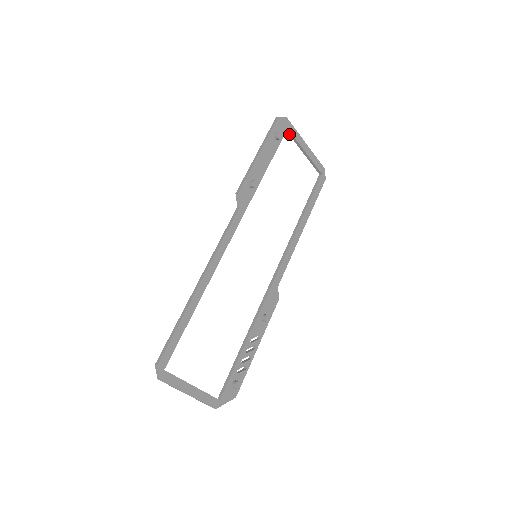
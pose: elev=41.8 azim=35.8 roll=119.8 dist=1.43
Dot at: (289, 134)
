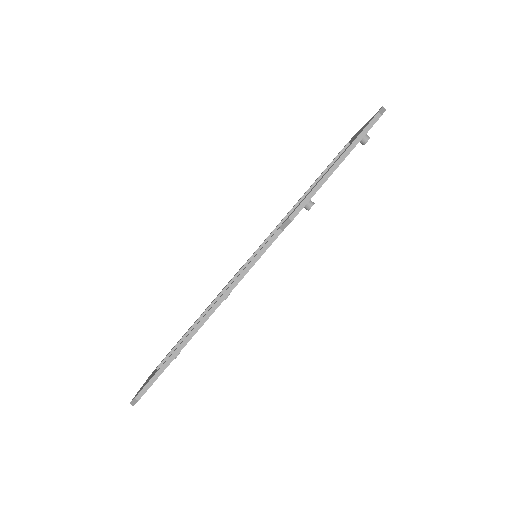
Dot at: occluded
